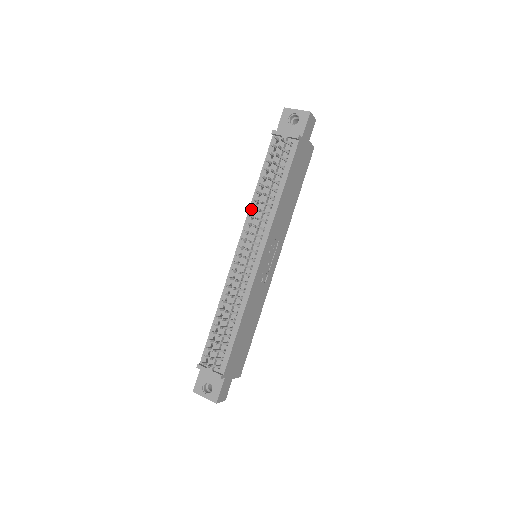
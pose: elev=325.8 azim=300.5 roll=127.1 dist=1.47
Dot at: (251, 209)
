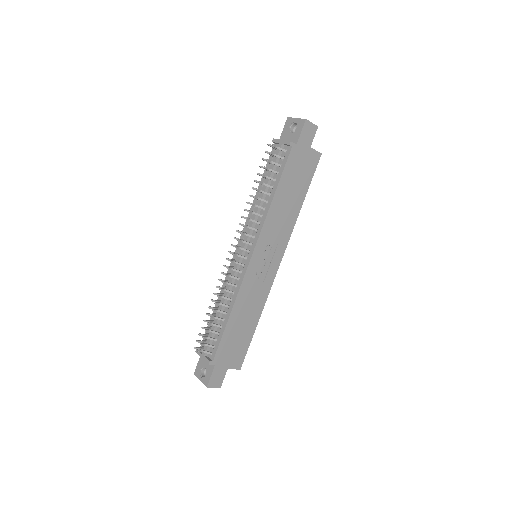
Dot at: occluded
